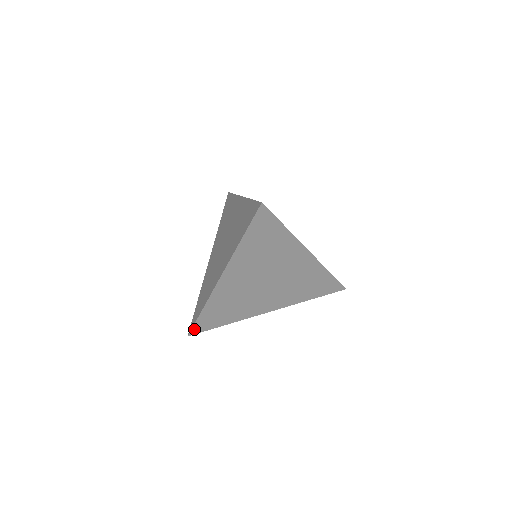
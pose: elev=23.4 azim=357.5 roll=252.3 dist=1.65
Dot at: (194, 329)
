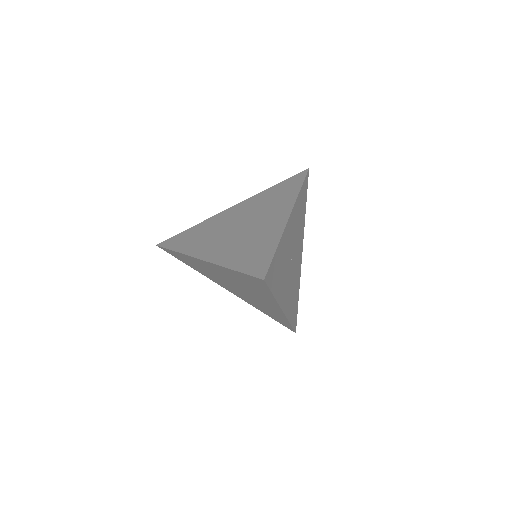
Dot at: (163, 248)
